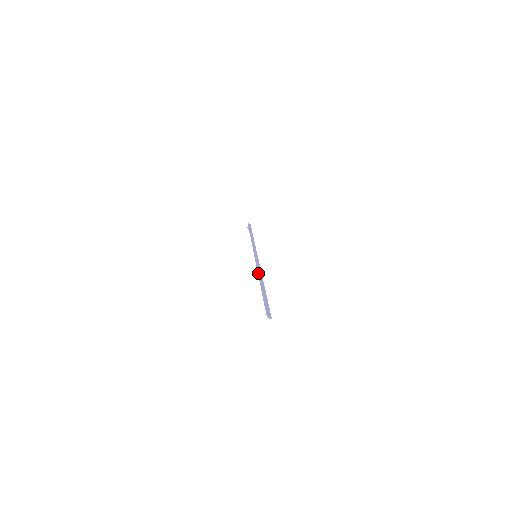
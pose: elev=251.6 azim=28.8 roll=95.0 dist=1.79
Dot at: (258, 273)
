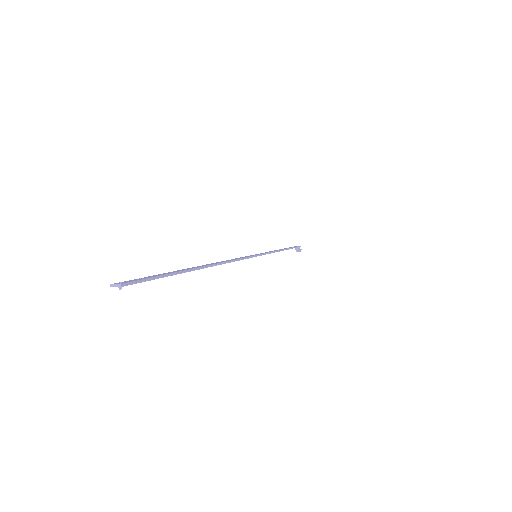
Dot at: occluded
